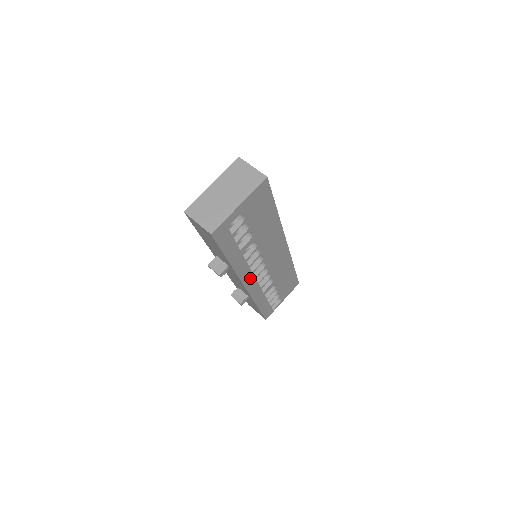
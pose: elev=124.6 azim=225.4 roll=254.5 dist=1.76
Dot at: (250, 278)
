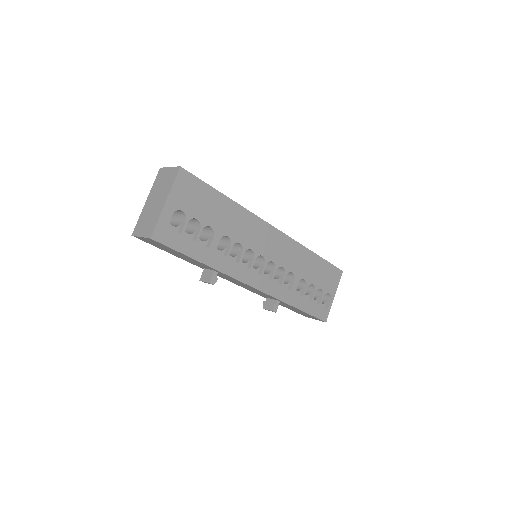
Dot at: (253, 276)
